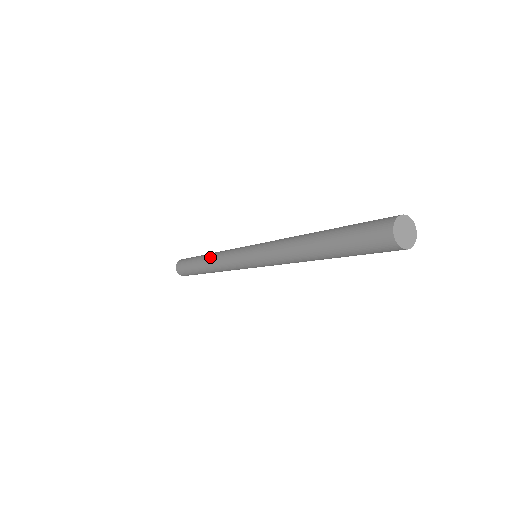
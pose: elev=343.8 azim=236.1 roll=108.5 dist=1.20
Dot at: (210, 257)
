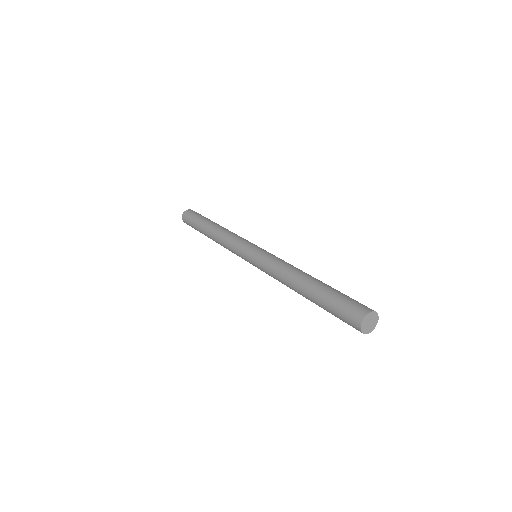
Dot at: (215, 236)
